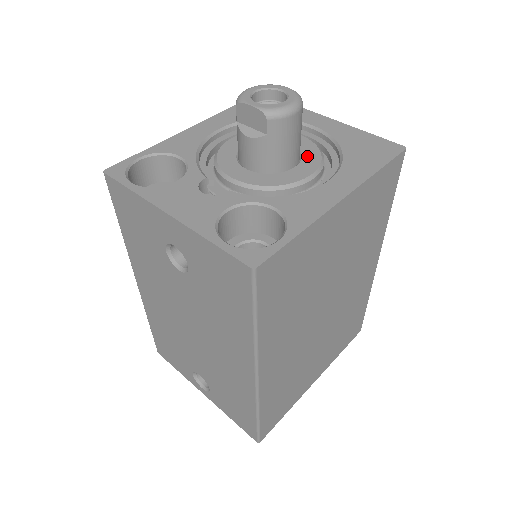
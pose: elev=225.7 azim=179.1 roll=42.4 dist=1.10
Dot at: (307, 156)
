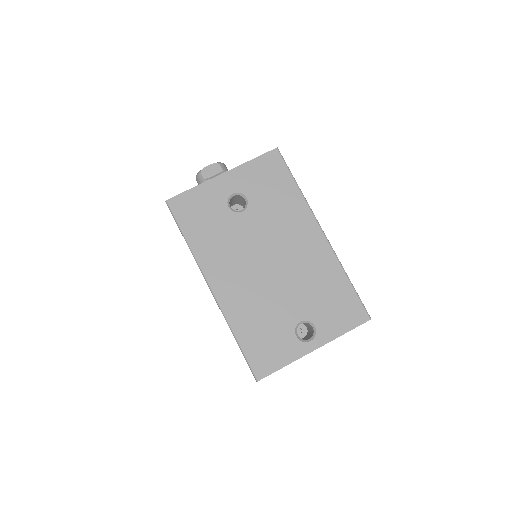
Dot at: occluded
